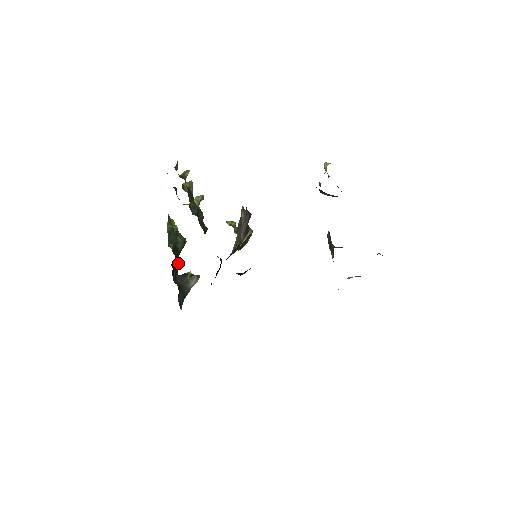
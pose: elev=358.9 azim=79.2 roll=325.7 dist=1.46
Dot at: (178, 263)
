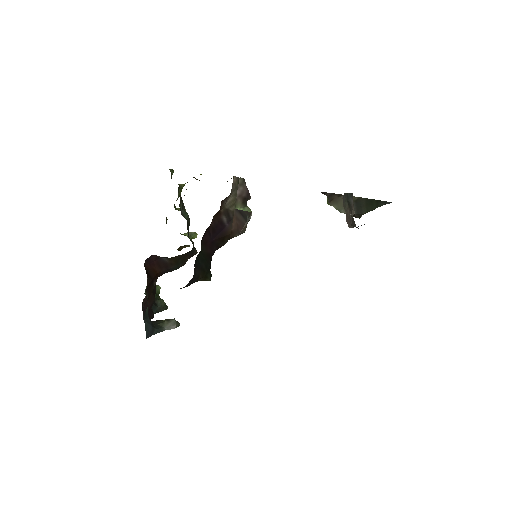
Dot at: (153, 315)
